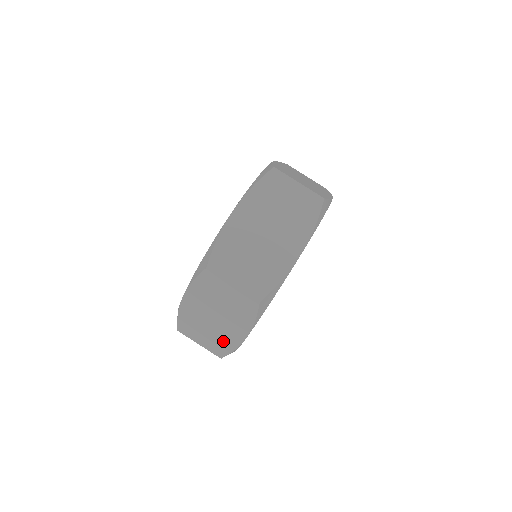
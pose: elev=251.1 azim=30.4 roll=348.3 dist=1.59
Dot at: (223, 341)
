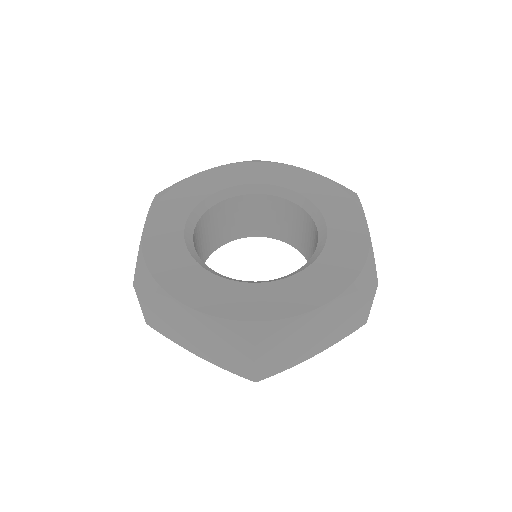
Dot at: (172, 333)
